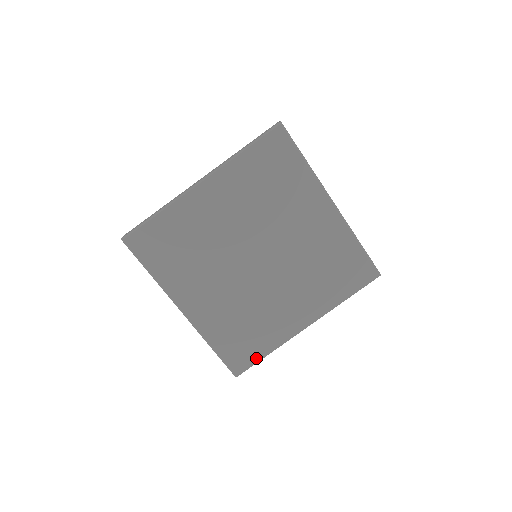
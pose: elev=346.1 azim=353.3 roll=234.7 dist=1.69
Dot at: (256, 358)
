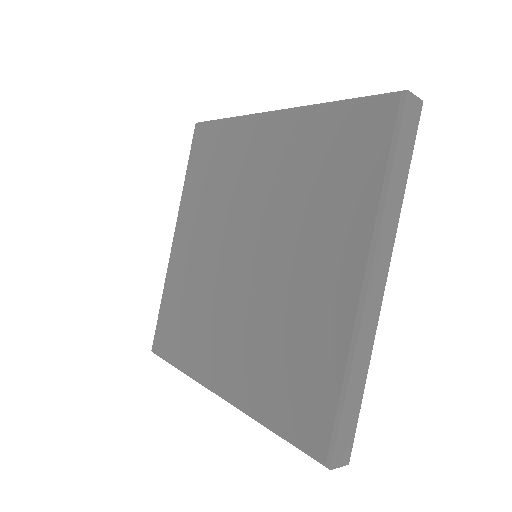
Dot at: (331, 405)
